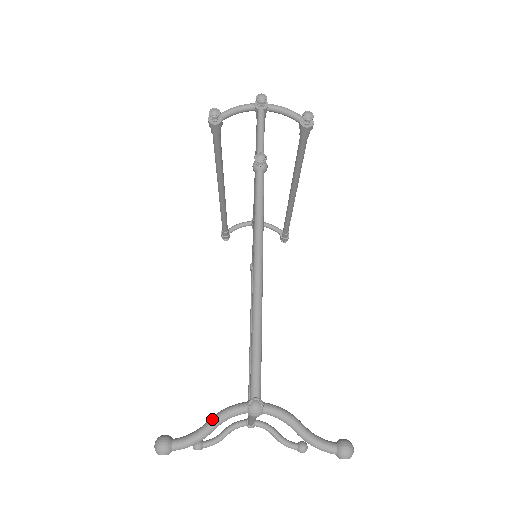
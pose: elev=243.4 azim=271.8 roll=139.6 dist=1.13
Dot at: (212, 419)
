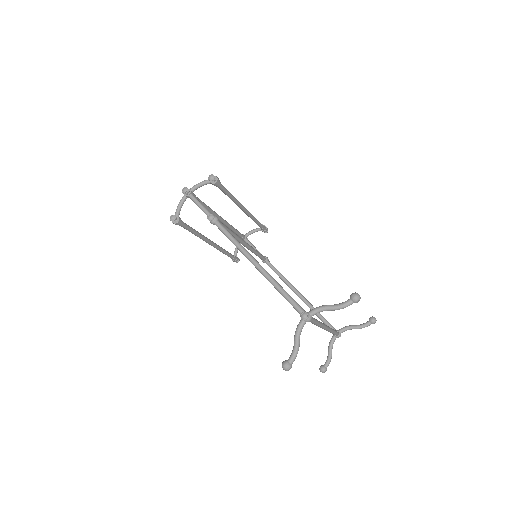
Dot at: (295, 338)
